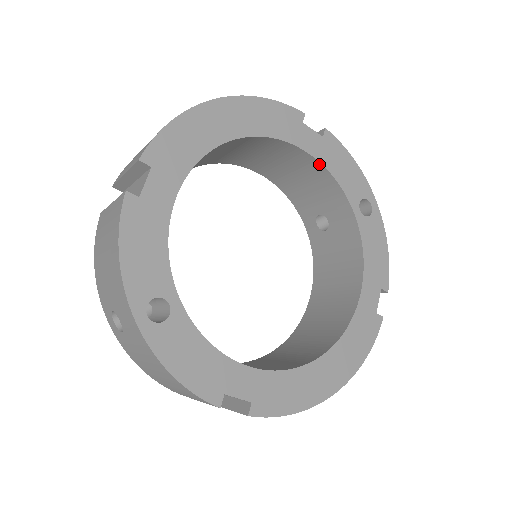
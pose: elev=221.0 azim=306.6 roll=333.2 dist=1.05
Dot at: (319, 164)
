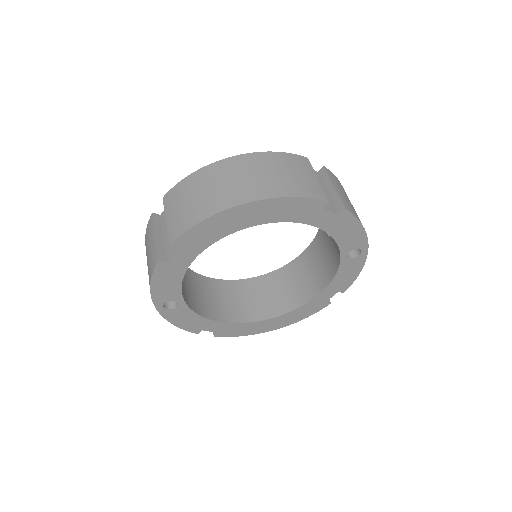
Dot at: (325, 231)
